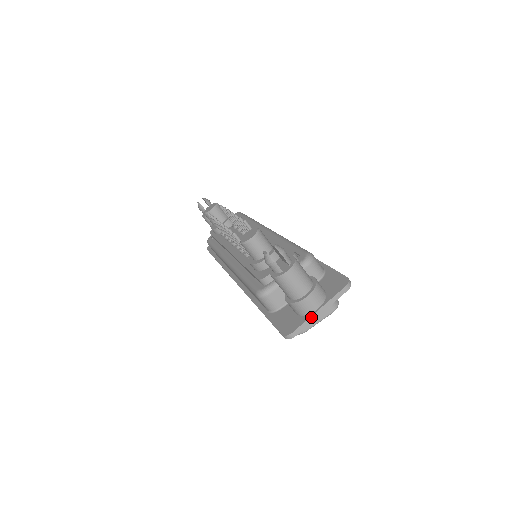
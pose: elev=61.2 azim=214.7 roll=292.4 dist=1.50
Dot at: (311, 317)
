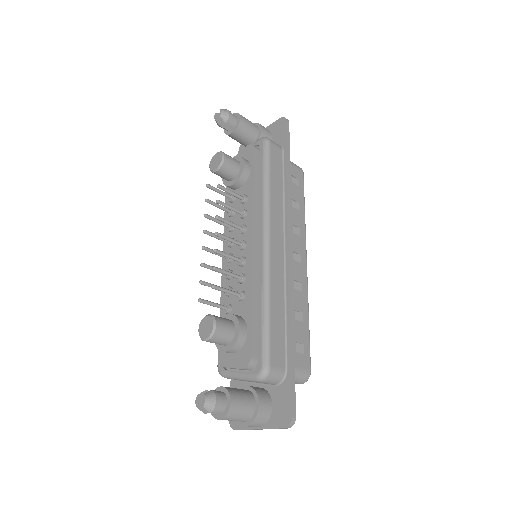
Dot at: (251, 429)
